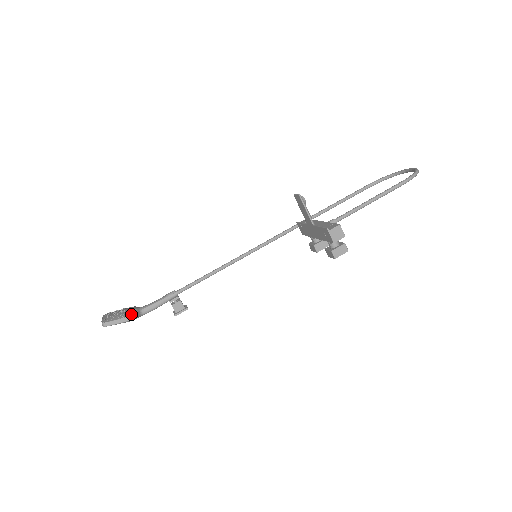
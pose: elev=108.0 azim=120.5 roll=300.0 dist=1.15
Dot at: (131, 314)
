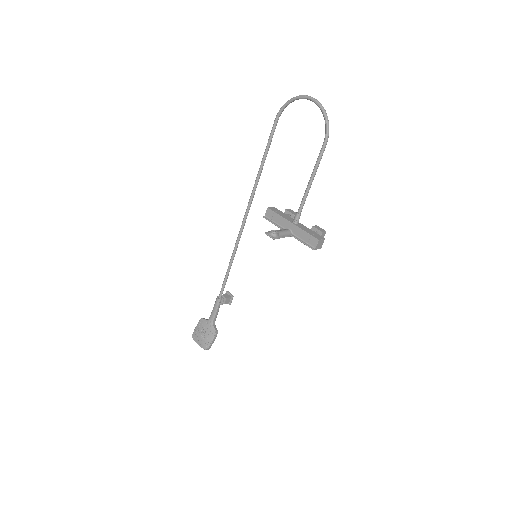
Dot at: (214, 333)
